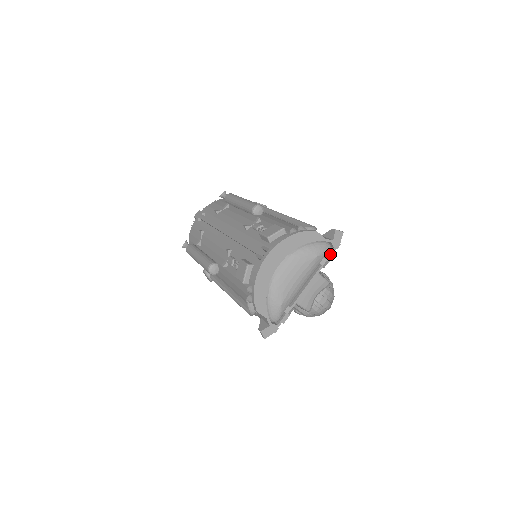
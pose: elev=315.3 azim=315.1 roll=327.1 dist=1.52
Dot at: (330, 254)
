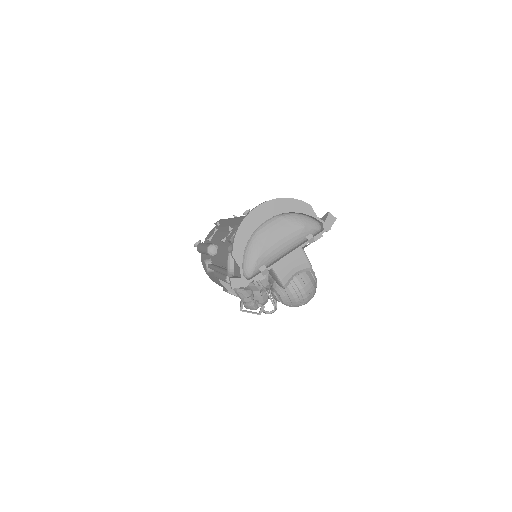
Dot at: (318, 234)
